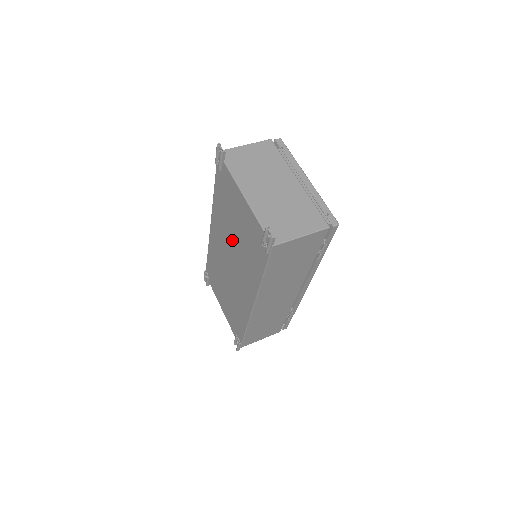
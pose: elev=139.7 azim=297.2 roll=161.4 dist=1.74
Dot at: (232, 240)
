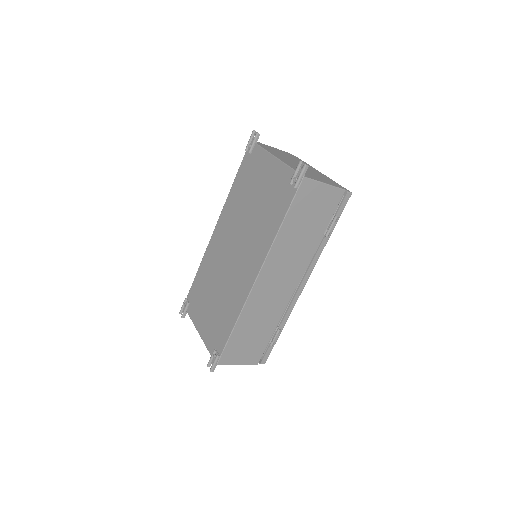
Dot at: (245, 219)
